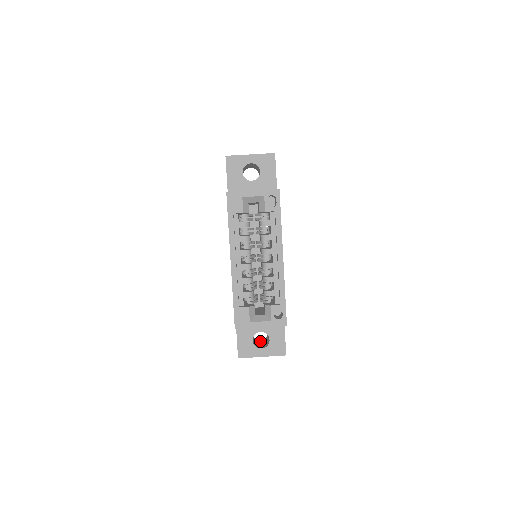
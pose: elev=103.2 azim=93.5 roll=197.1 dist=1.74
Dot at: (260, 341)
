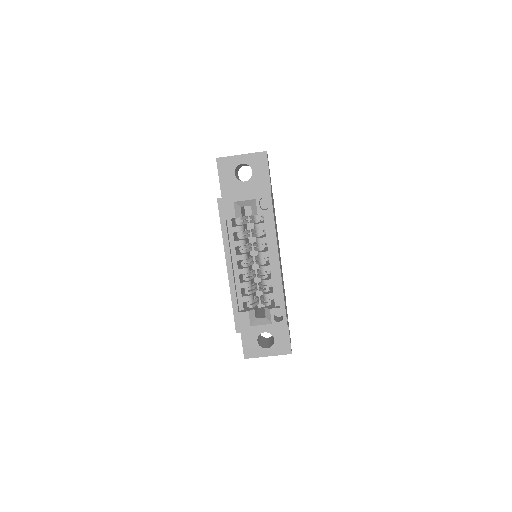
Dot at: (267, 339)
